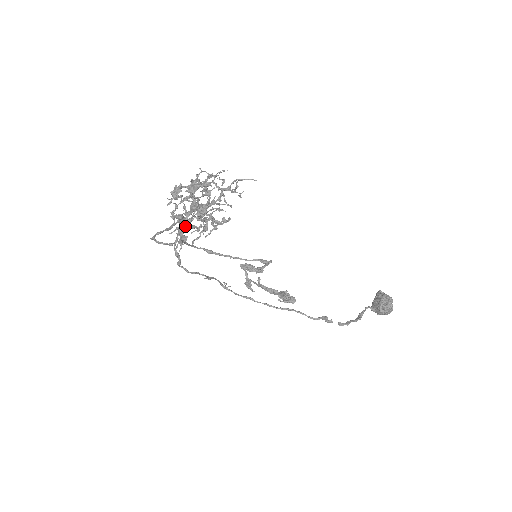
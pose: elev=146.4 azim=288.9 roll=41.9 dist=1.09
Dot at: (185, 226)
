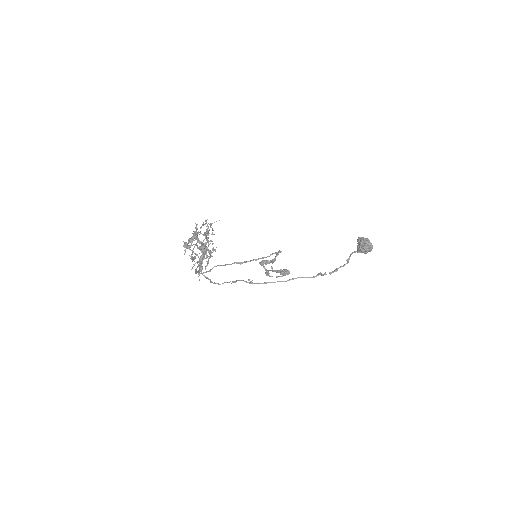
Dot at: occluded
